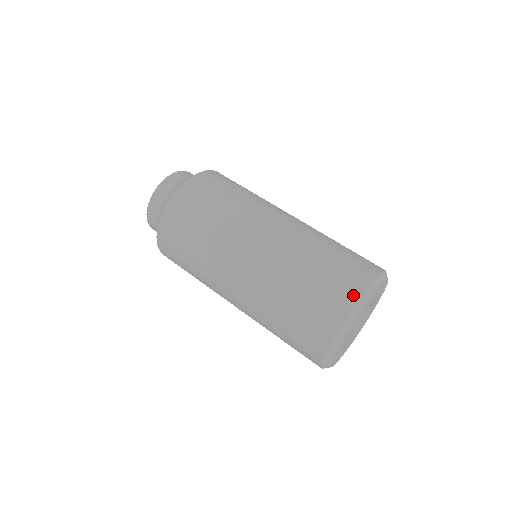
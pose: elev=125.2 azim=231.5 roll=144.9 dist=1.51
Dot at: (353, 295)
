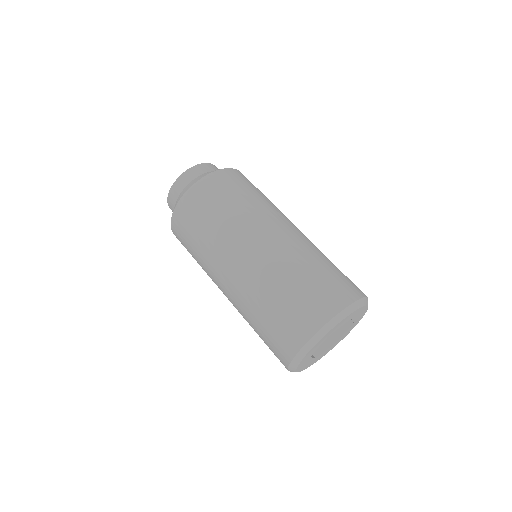
Dot at: (311, 328)
